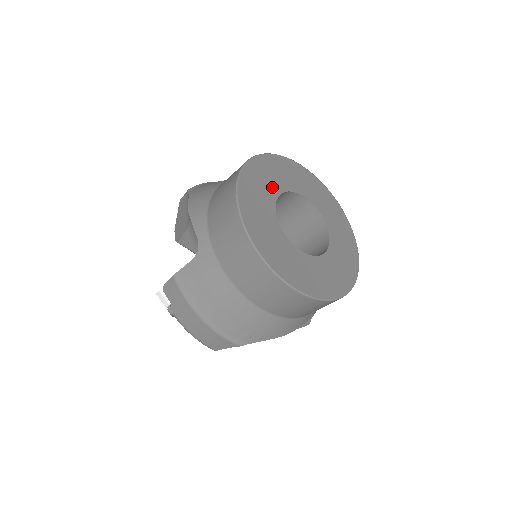
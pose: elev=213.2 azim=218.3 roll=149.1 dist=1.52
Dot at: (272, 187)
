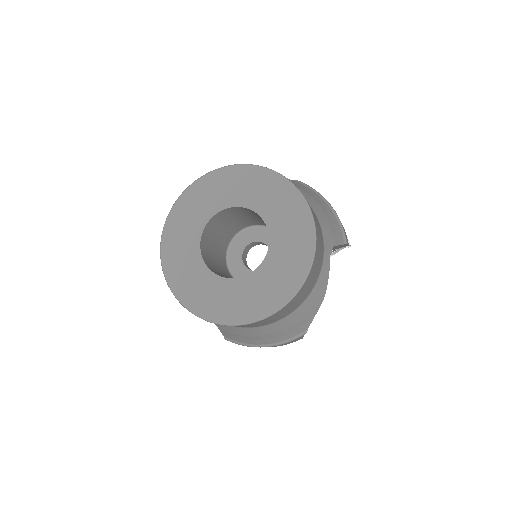
Dot at: (190, 248)
